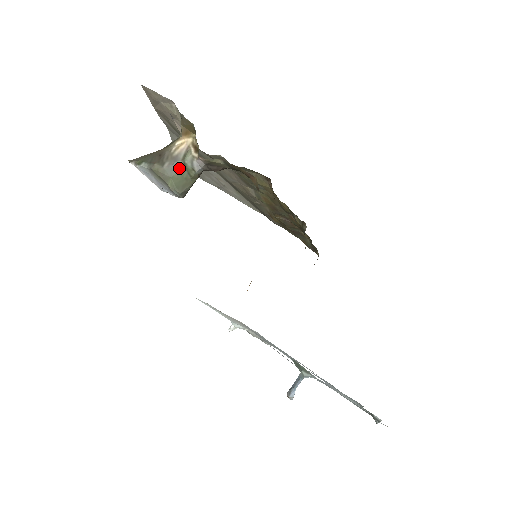
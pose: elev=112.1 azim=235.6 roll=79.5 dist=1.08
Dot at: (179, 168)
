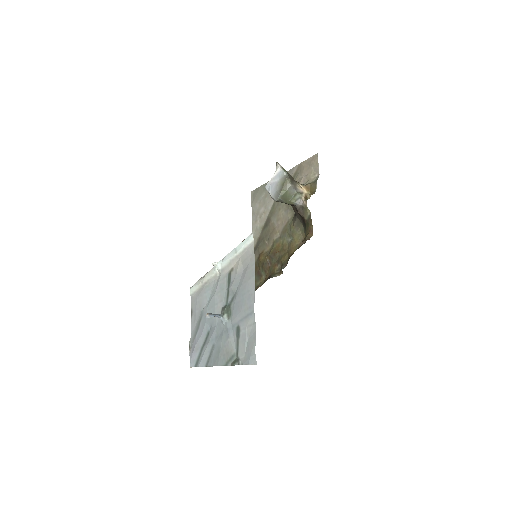
Dot at: (293, 193)
